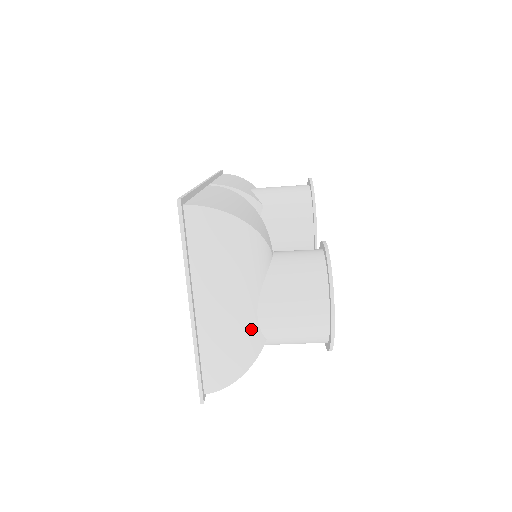
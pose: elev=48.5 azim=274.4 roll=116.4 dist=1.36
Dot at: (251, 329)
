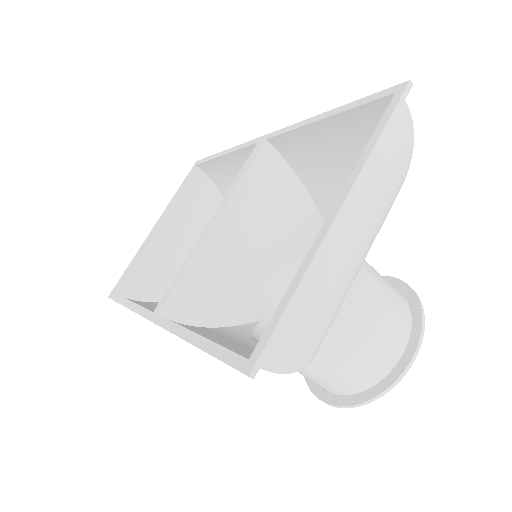
Dot at: (337, 310)
